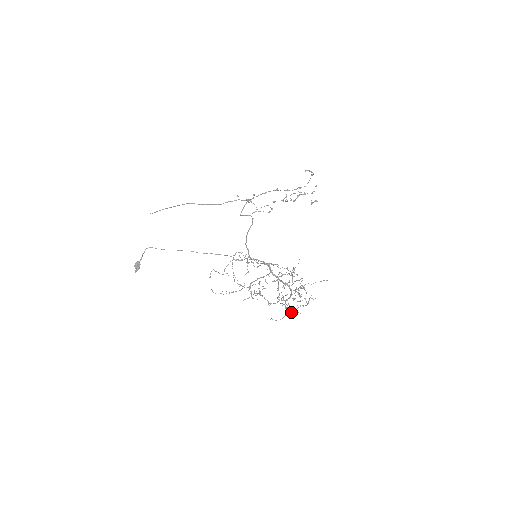
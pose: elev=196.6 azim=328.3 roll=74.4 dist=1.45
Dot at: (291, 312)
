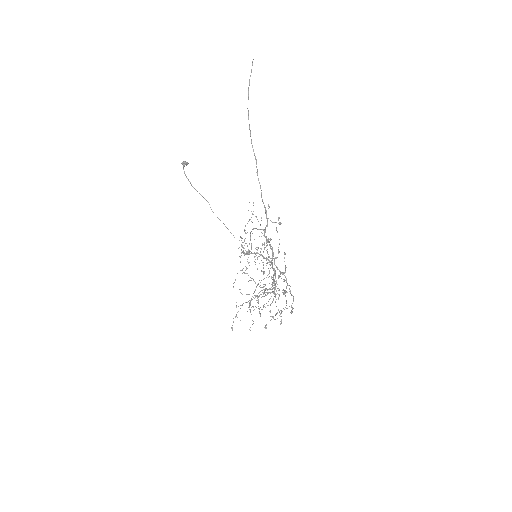
Dot at: occluded
